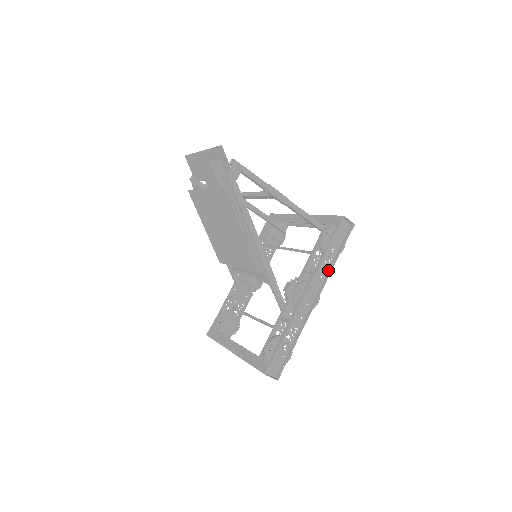
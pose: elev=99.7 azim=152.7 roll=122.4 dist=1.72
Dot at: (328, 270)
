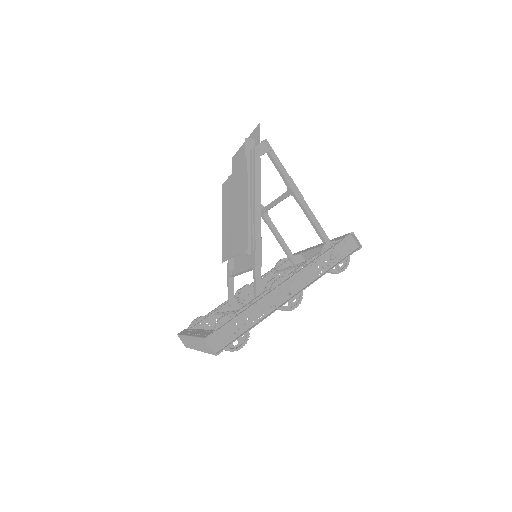
Dot at: (318, 276)
